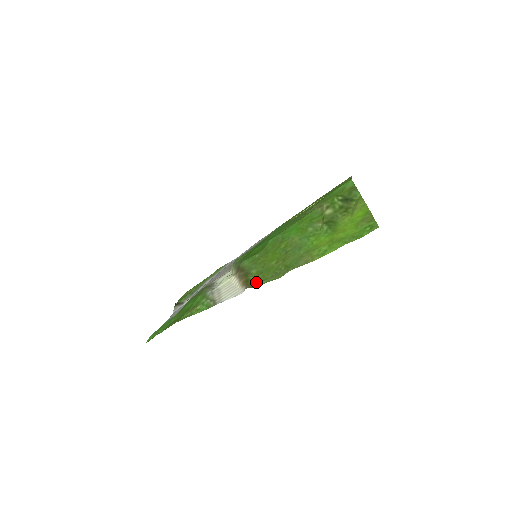
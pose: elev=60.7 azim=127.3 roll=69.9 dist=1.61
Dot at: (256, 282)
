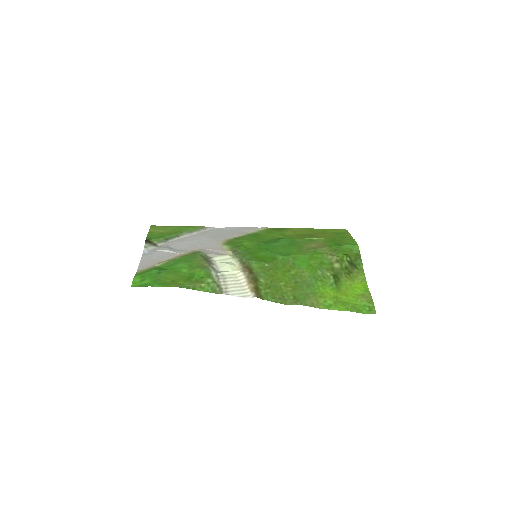
Dot at: (265, 295)
